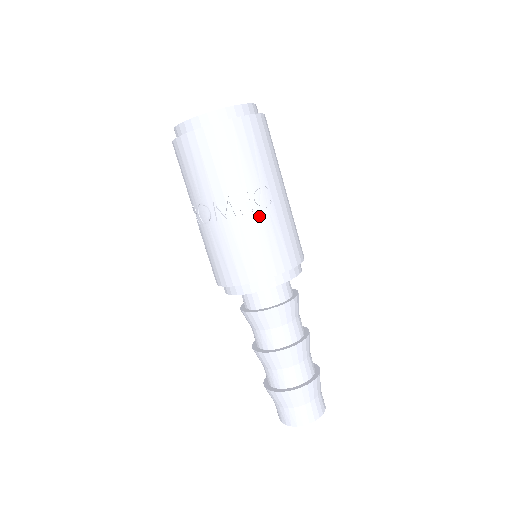
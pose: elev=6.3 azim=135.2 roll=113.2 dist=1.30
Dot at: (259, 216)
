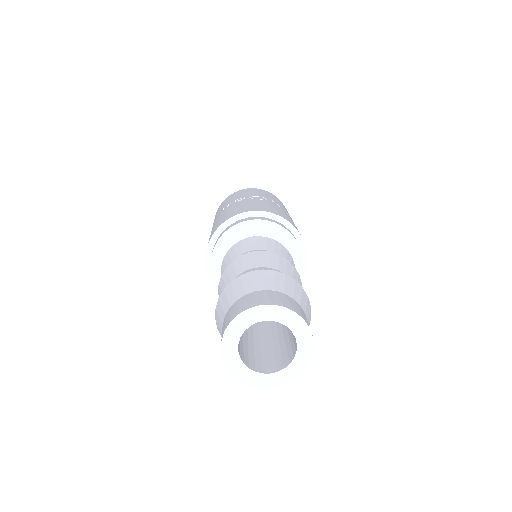
Dot at: occluded
